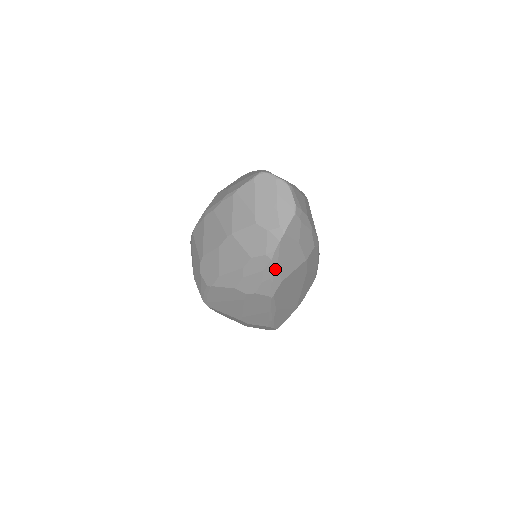
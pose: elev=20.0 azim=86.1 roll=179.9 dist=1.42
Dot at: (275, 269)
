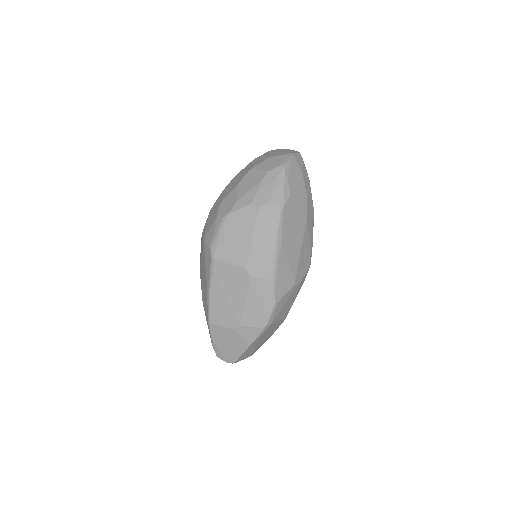
Dot at: (286, 178)
